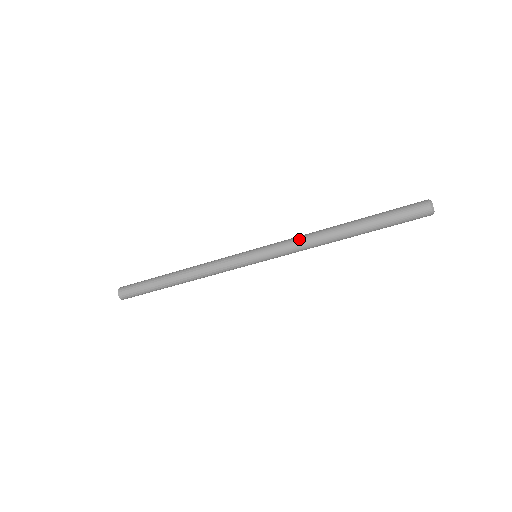
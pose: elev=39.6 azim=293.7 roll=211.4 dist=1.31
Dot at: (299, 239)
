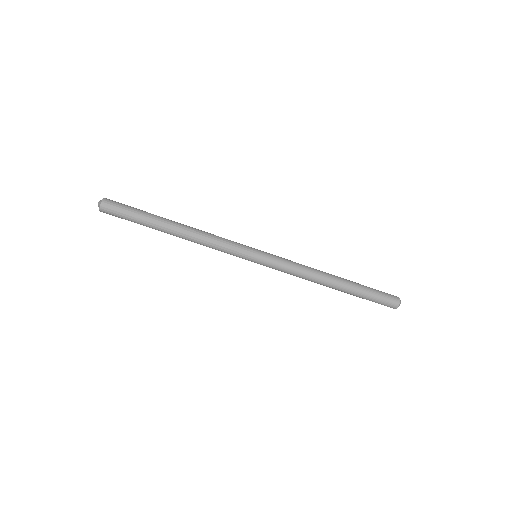
Dot at: (300, 268)
